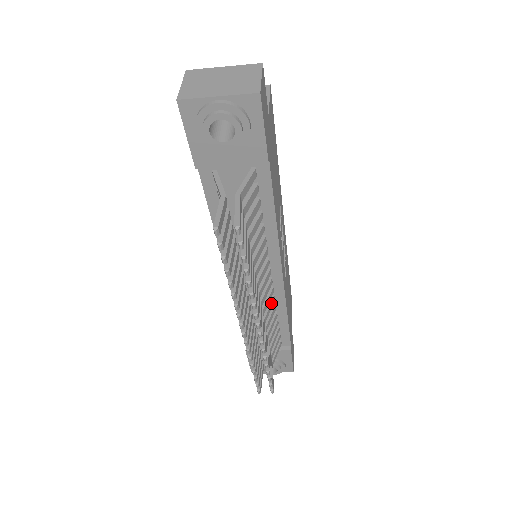
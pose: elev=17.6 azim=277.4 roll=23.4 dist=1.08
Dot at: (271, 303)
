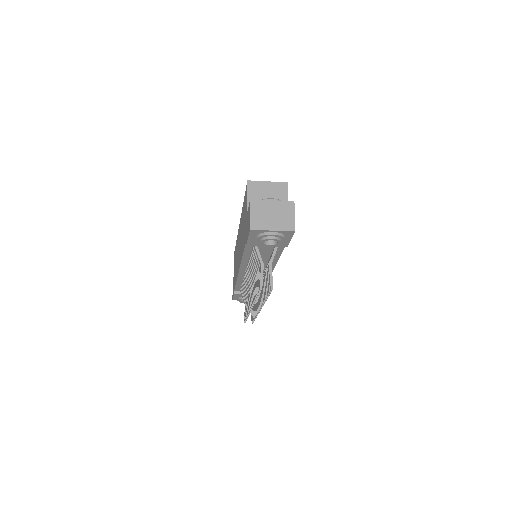
Dot at: occluded
